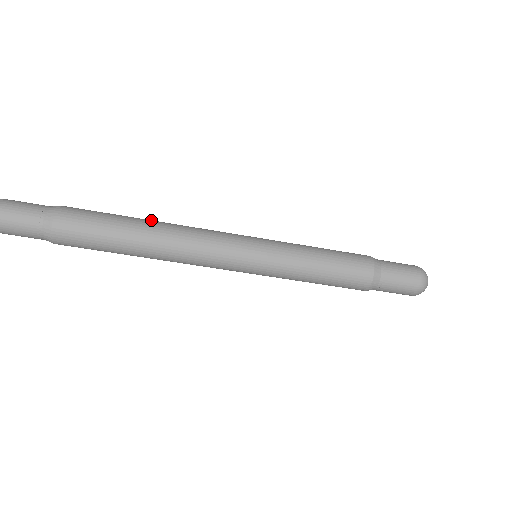
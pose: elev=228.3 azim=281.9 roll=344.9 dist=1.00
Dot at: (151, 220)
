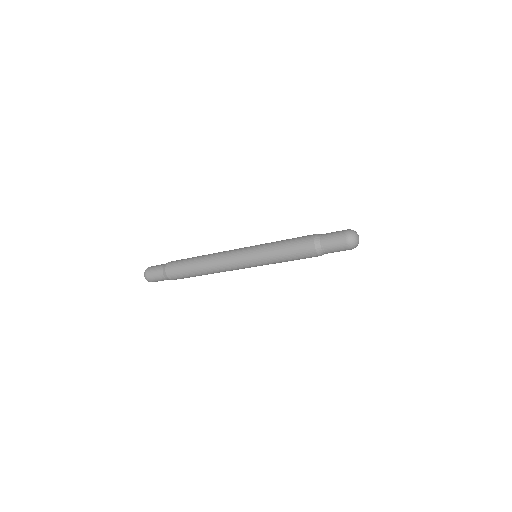
Dot at: (203, 256)
